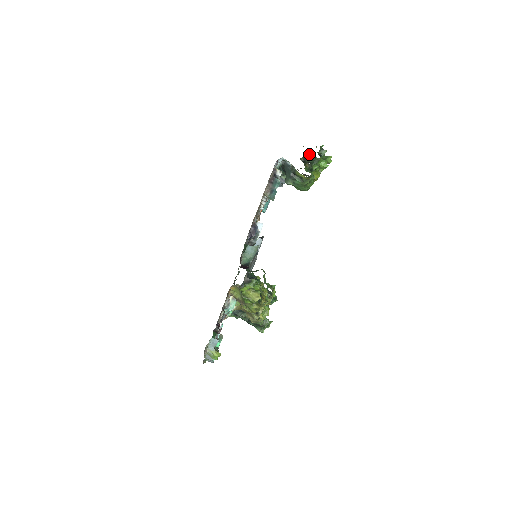
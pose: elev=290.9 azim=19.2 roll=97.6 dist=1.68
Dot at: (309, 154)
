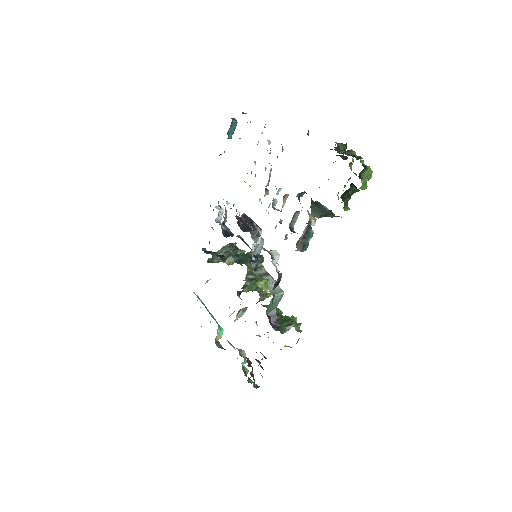
Dot at: (350, 185)
